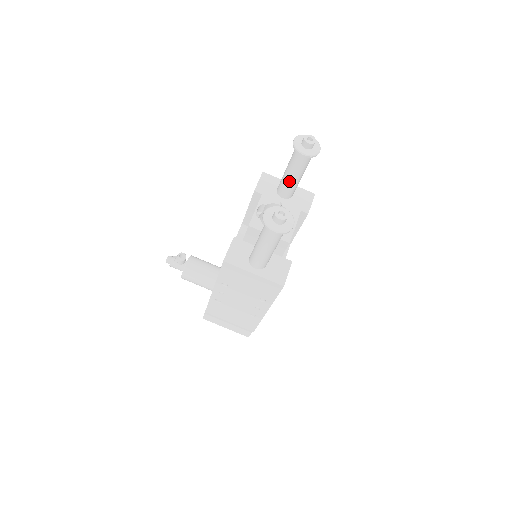
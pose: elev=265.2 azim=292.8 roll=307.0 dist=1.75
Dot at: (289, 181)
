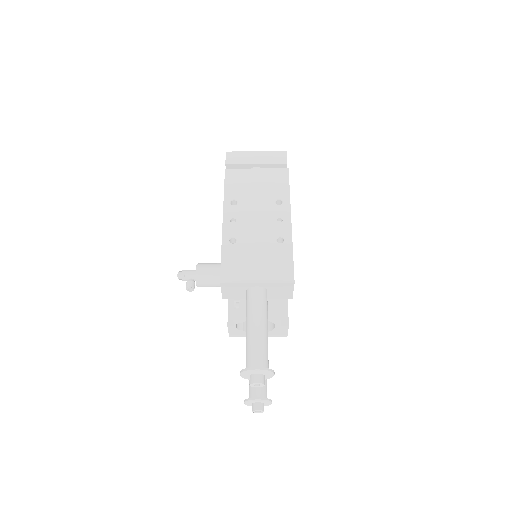
Dot at: occluded
